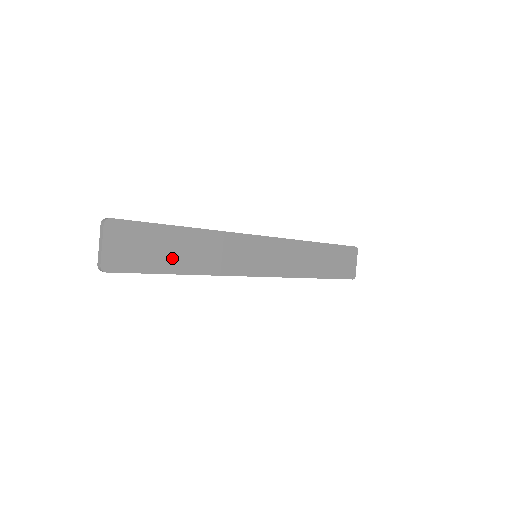
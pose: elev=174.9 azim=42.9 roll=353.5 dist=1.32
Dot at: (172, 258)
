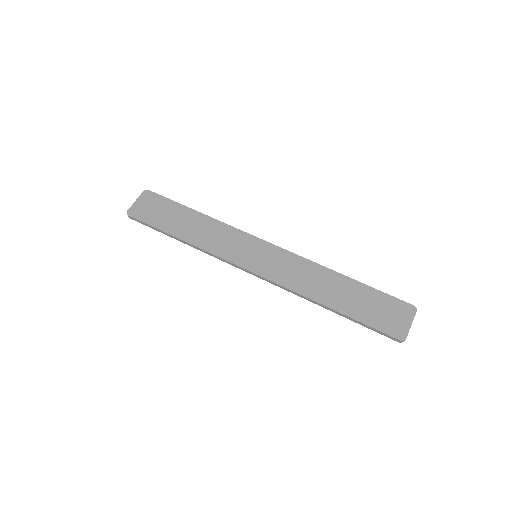
Dot at: (176, 225)
